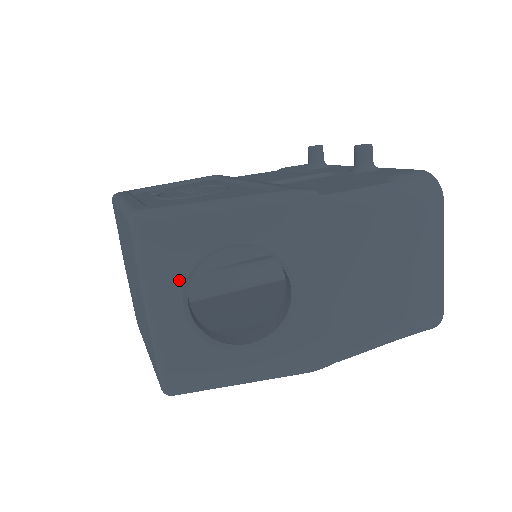
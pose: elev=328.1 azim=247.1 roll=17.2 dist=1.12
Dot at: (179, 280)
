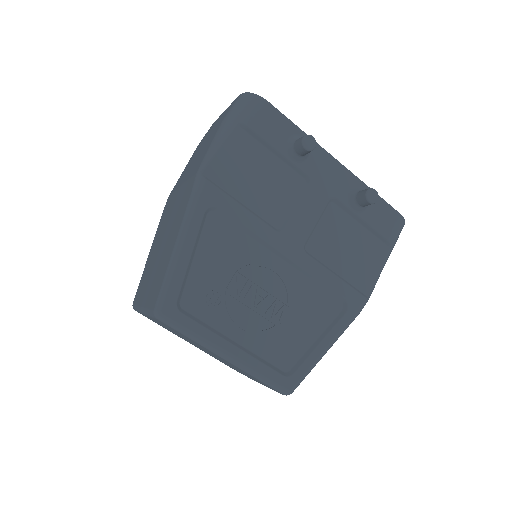
Dot at: occluded
